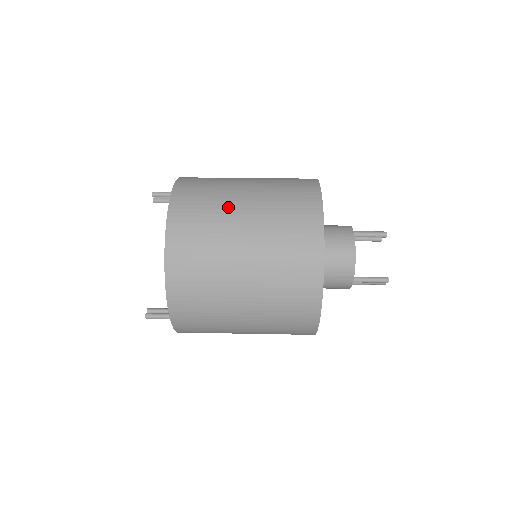
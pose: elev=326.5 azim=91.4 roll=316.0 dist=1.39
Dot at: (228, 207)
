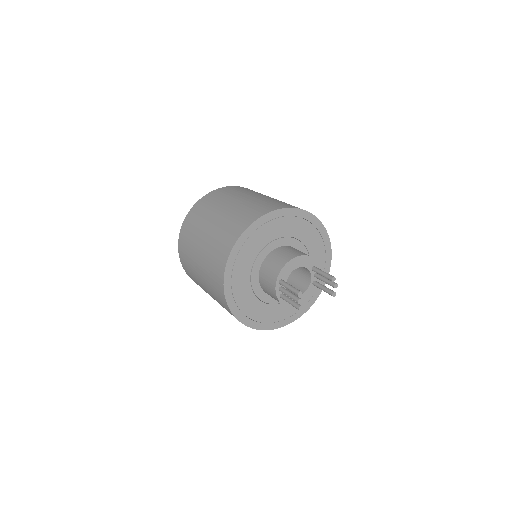
Dot at: (260, 194)
